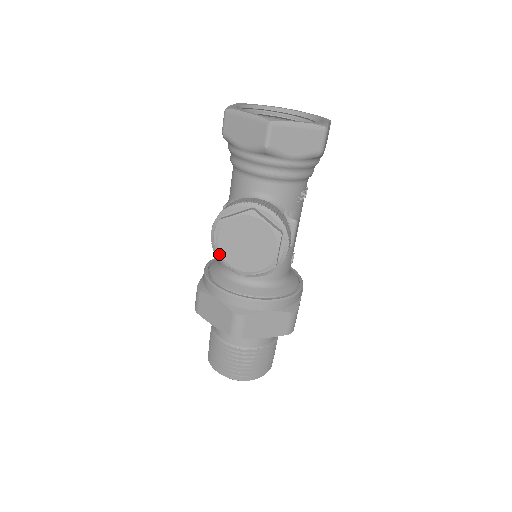
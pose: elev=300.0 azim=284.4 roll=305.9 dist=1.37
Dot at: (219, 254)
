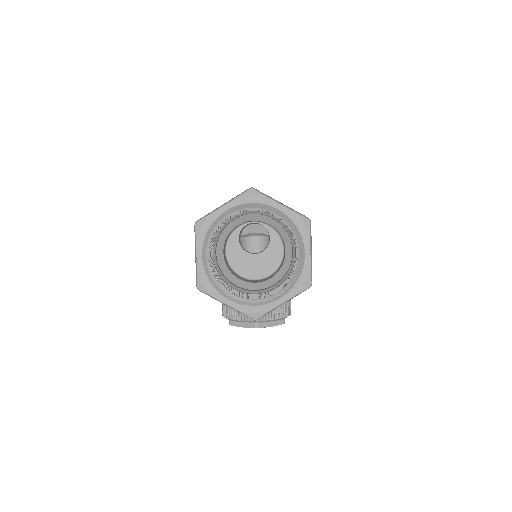
Dot at: occluded
